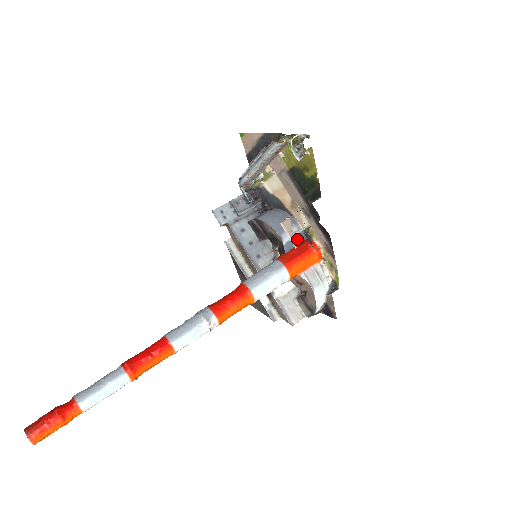
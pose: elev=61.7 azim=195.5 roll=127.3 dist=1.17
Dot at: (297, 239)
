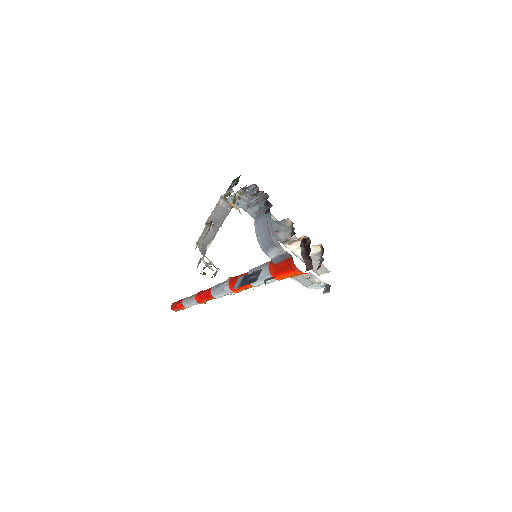
Dot at: (283, 256)
